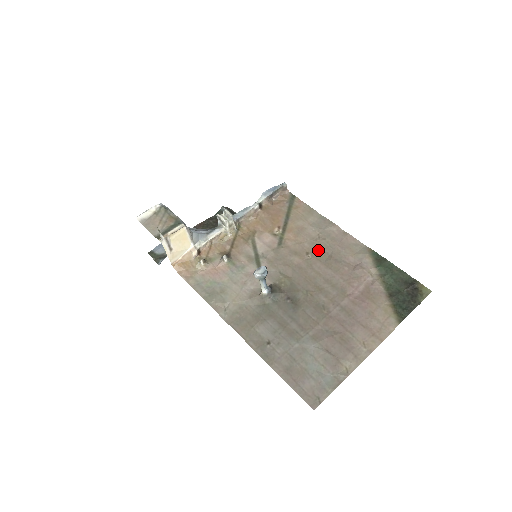
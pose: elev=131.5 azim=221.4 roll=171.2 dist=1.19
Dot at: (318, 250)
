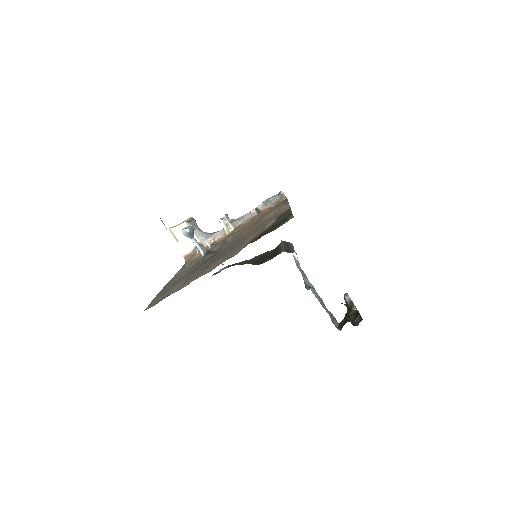
Dot at: (261, 224)
